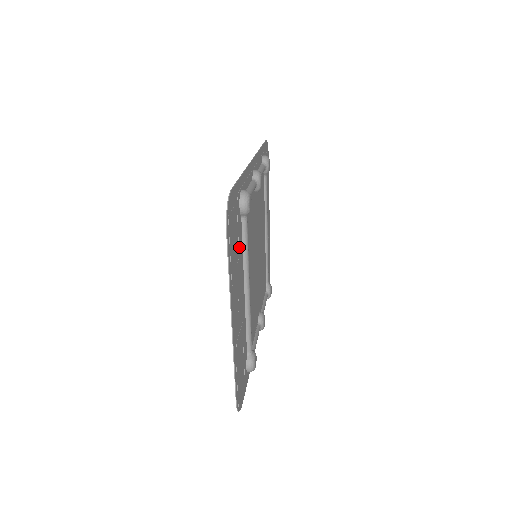
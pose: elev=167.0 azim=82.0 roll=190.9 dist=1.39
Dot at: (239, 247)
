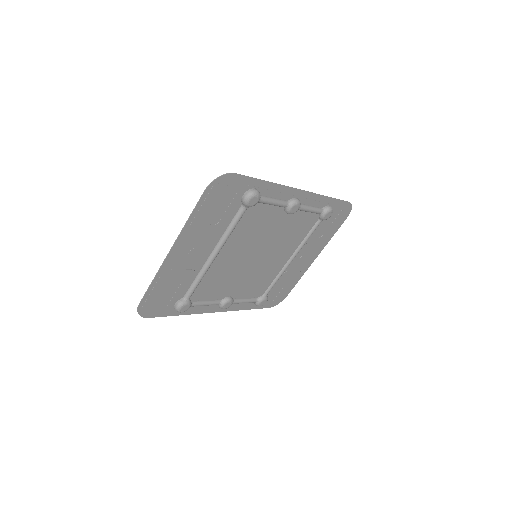
Dot at: (223, 219)
